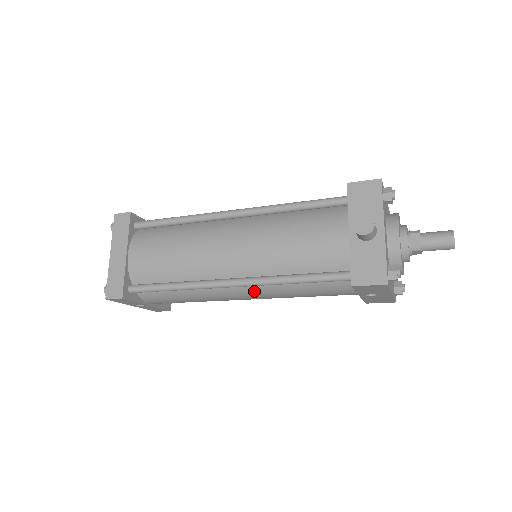
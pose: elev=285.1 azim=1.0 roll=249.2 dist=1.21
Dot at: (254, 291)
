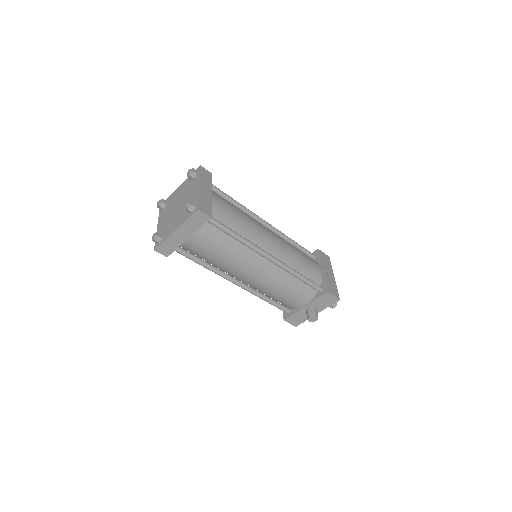
Dot at: occluded
